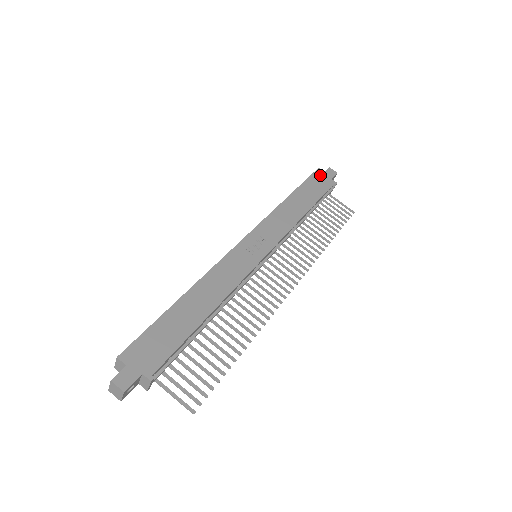
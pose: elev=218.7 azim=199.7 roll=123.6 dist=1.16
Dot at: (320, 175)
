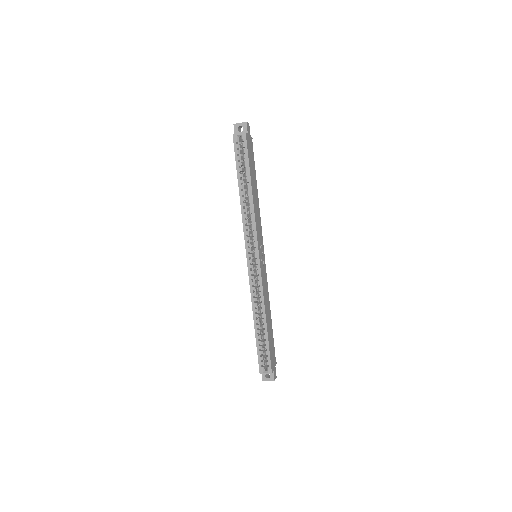
Dot at: (248, 141)
